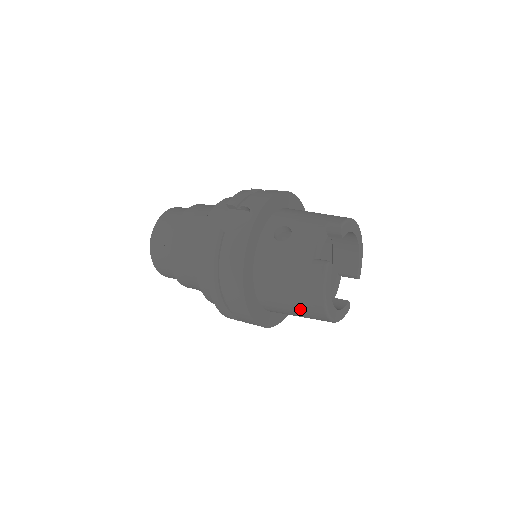
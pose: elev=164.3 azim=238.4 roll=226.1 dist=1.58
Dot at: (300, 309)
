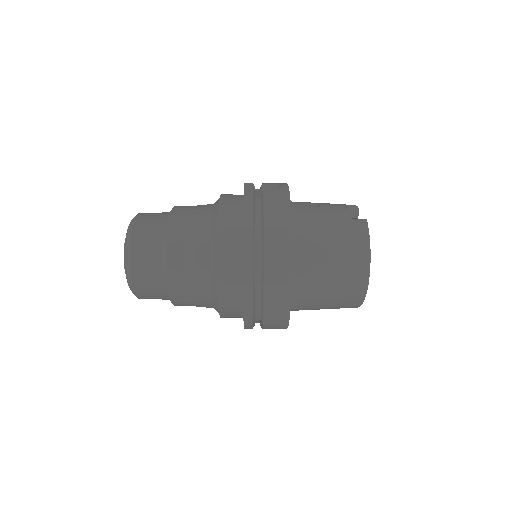
Dot at: (340, 272)
